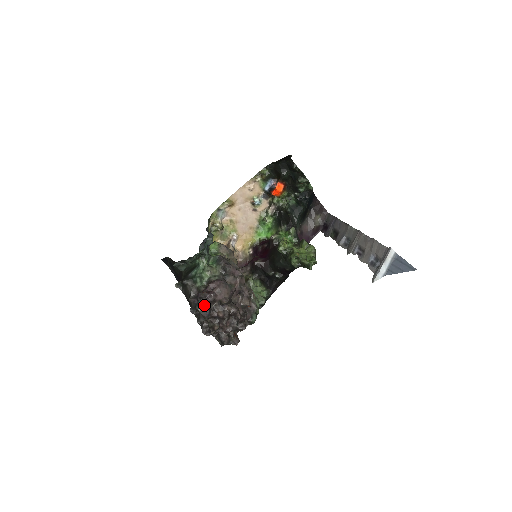
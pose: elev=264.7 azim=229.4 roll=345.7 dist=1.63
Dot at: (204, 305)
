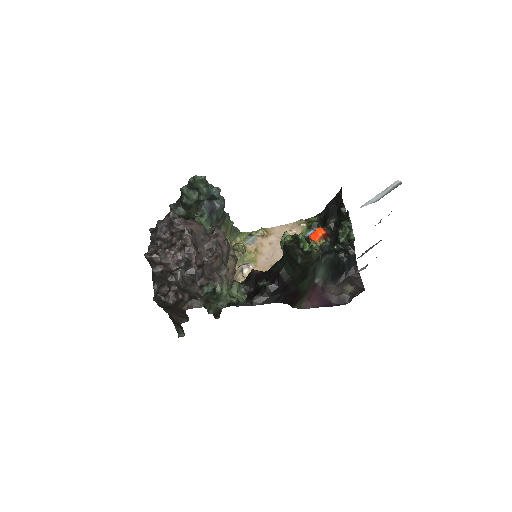
Dot at: (166, 218)
